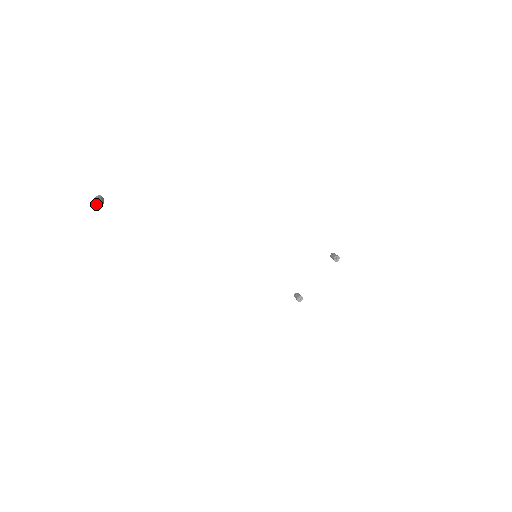
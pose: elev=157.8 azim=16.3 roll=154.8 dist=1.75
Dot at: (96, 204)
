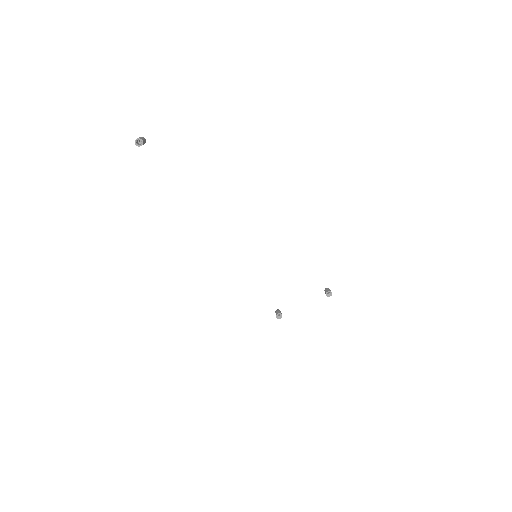
Dot at: (137, 142)
